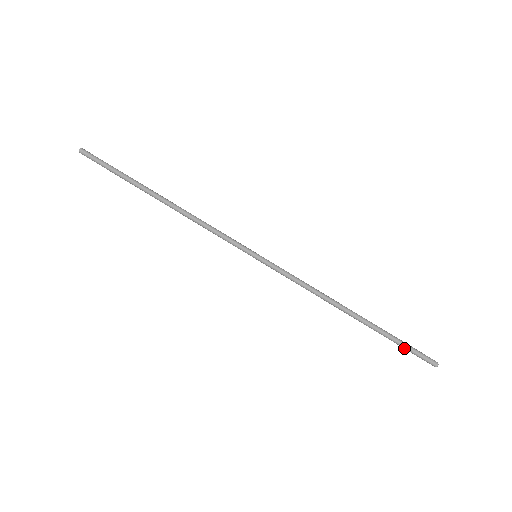
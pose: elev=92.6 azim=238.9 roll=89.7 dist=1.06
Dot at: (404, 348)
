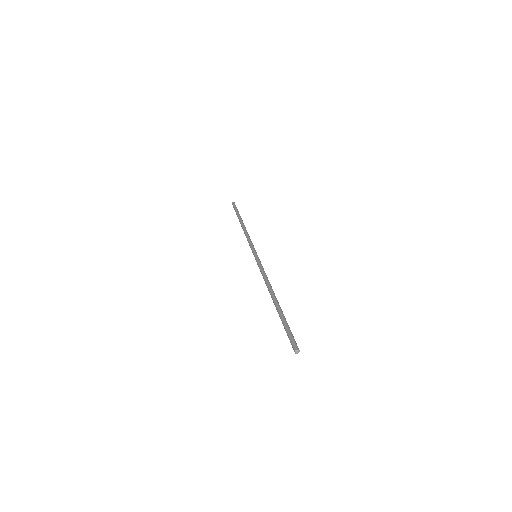
Dot at: (286, 331)
